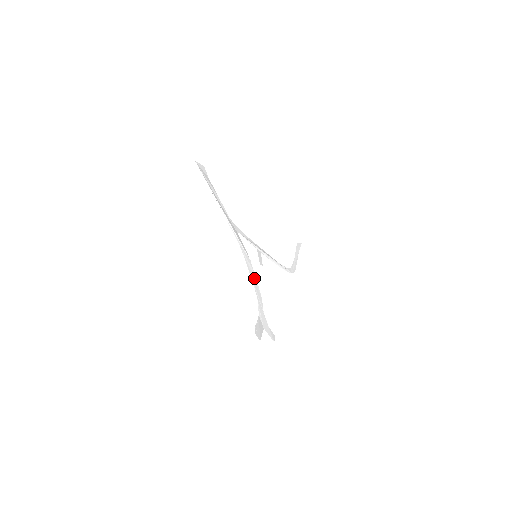
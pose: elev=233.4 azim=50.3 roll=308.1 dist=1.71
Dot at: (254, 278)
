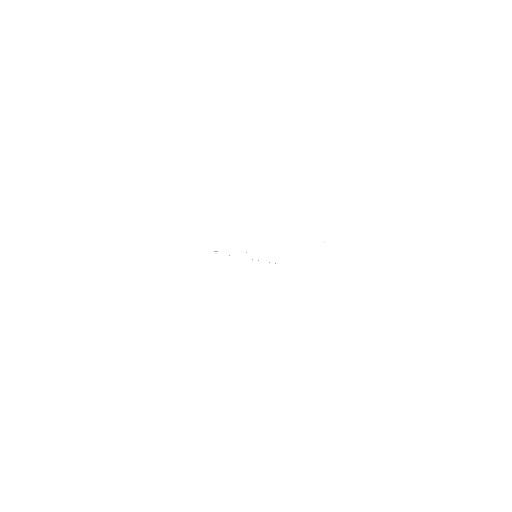
Dot at: occluded
